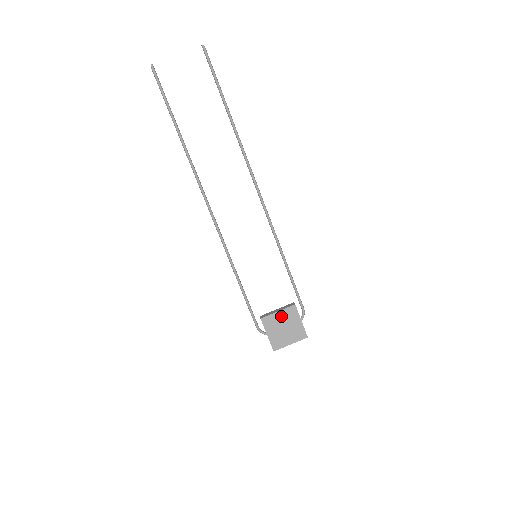
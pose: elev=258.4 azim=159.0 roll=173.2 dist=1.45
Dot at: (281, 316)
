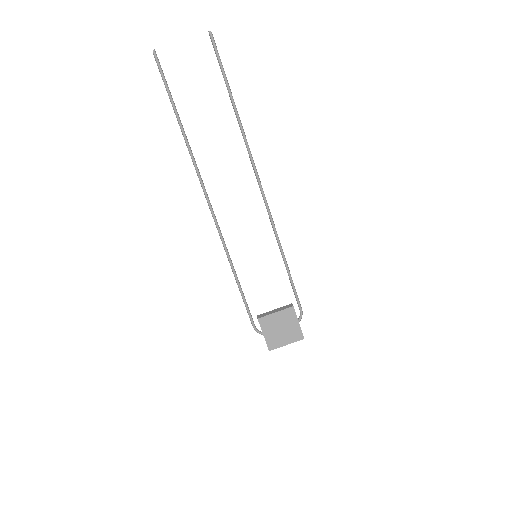
Dot at: (278, 317)
